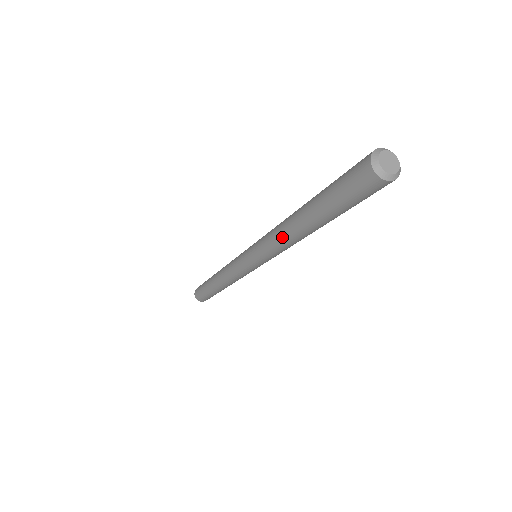
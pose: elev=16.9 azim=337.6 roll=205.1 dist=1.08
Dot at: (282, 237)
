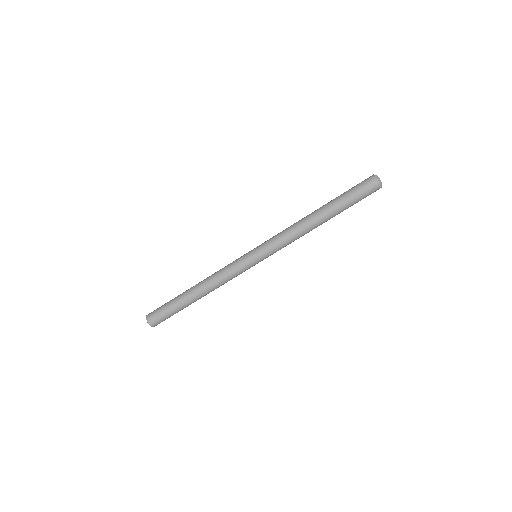
Dot at: (297, 222)
